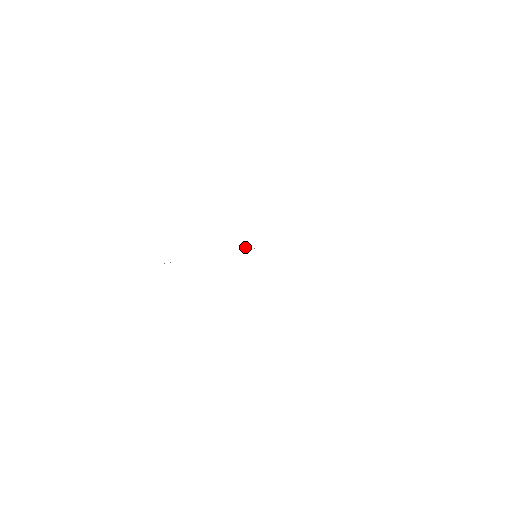
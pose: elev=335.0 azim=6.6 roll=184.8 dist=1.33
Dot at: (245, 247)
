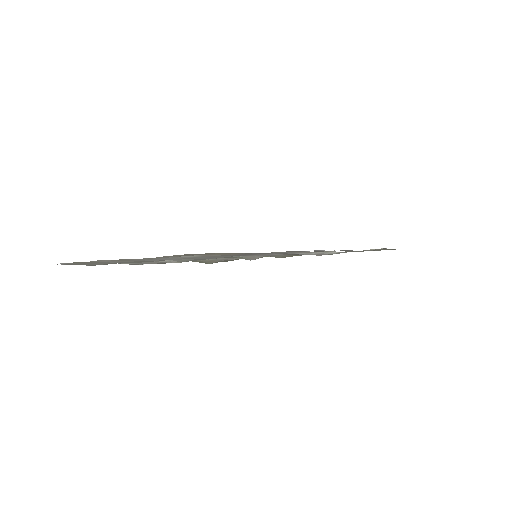
Dot at: occluded
